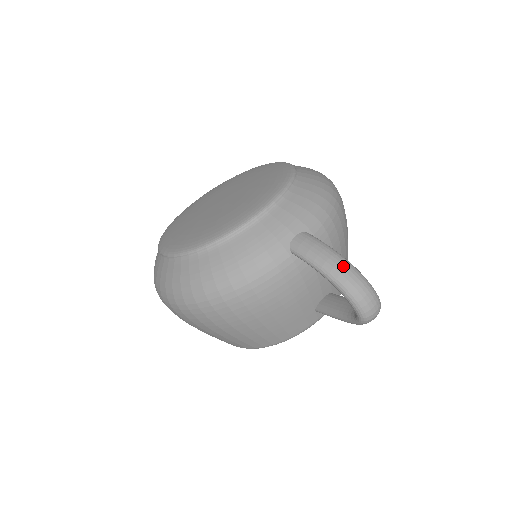
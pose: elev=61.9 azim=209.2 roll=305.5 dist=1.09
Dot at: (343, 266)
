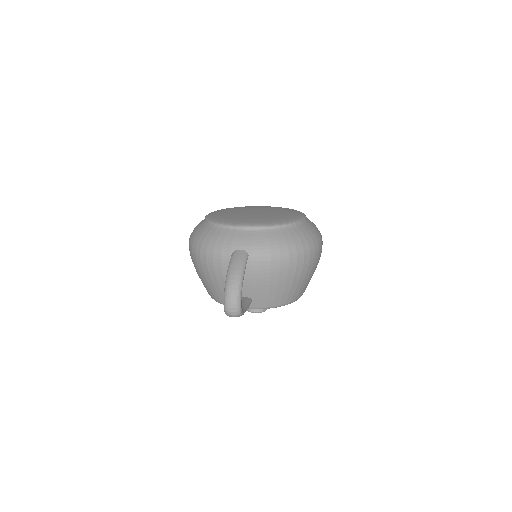
Dot at: (235, 278)
